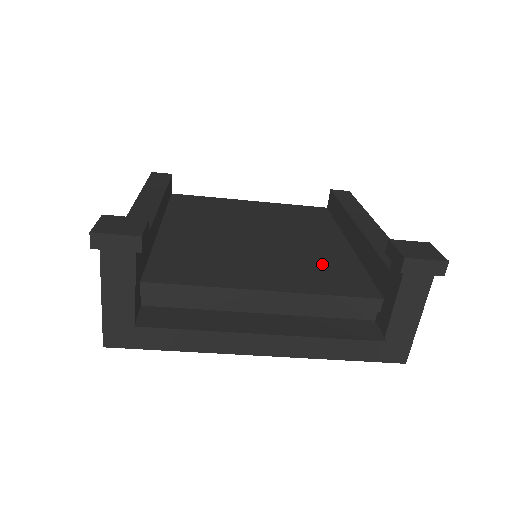
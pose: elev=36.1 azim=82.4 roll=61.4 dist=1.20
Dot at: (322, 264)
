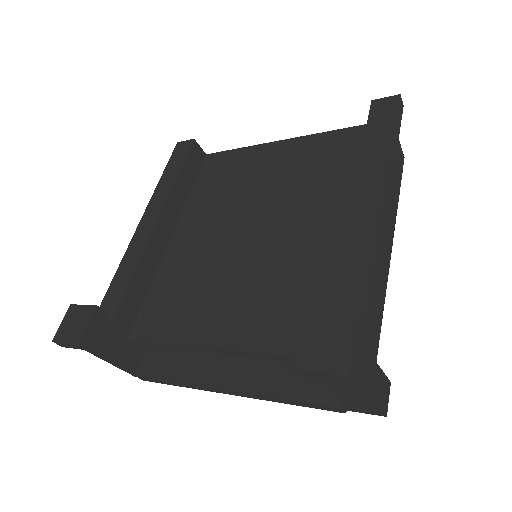
Dot at: (298, 285)
